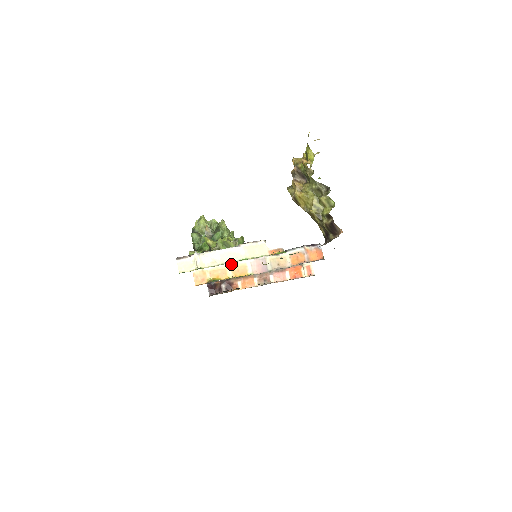
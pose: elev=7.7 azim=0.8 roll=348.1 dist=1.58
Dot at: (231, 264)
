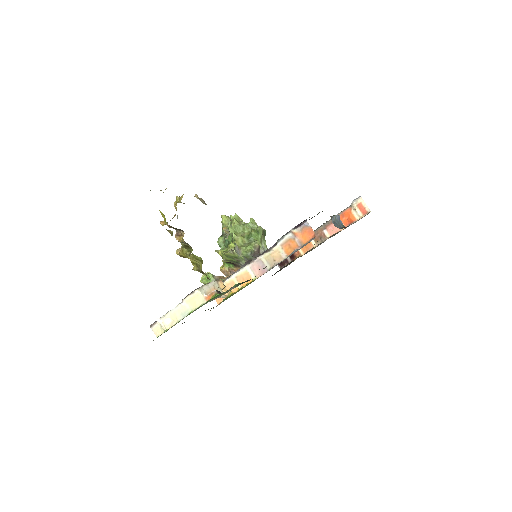
Dot at: (235, 276)
